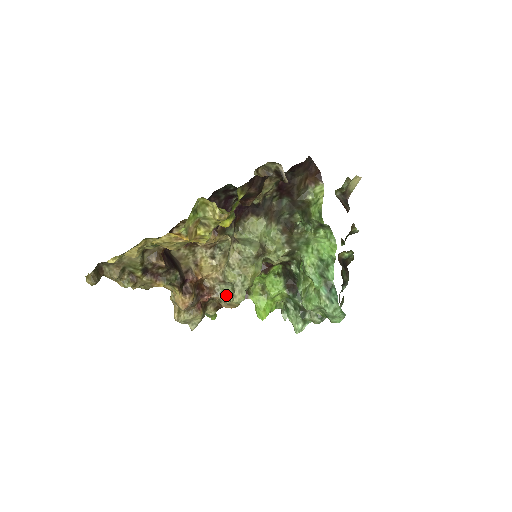
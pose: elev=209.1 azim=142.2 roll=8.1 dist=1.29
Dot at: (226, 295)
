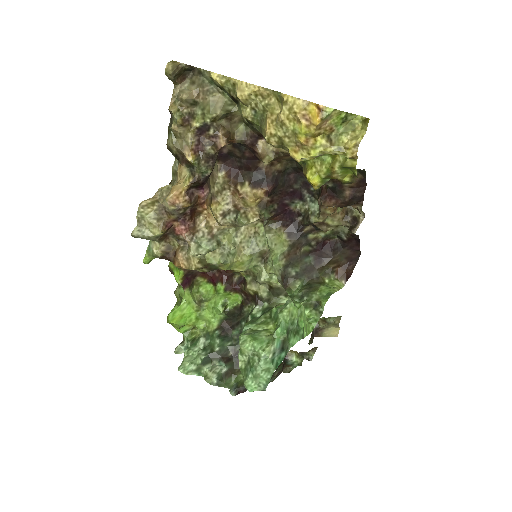
Dot at: (197, 249)
